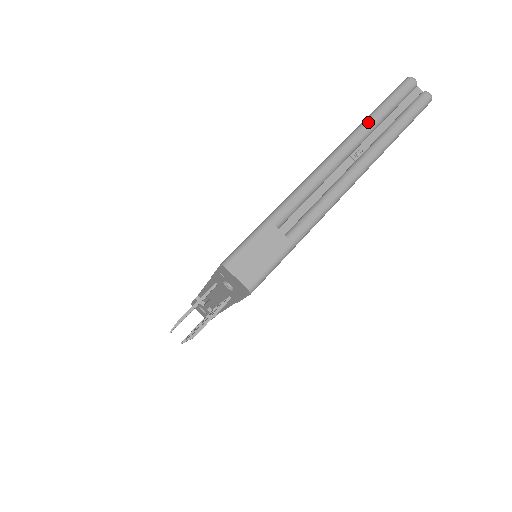
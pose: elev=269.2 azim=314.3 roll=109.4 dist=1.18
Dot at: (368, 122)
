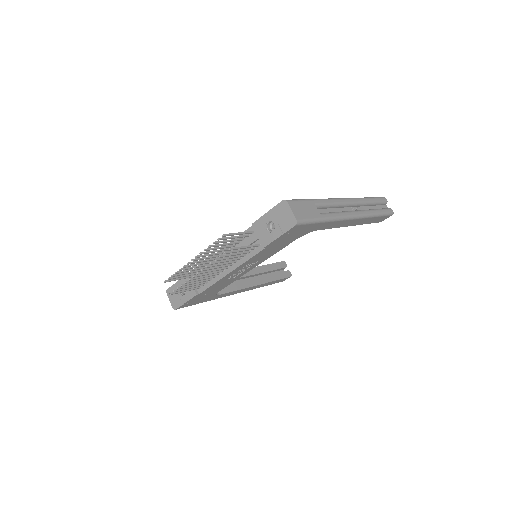
Dot at: (365, 198)
